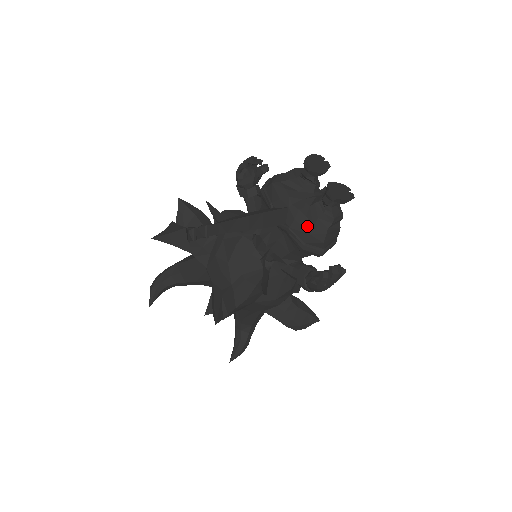
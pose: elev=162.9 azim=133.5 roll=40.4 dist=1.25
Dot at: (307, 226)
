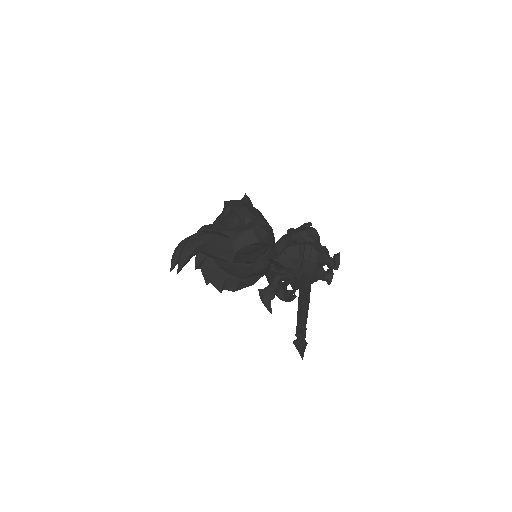
Dot at: occluded
